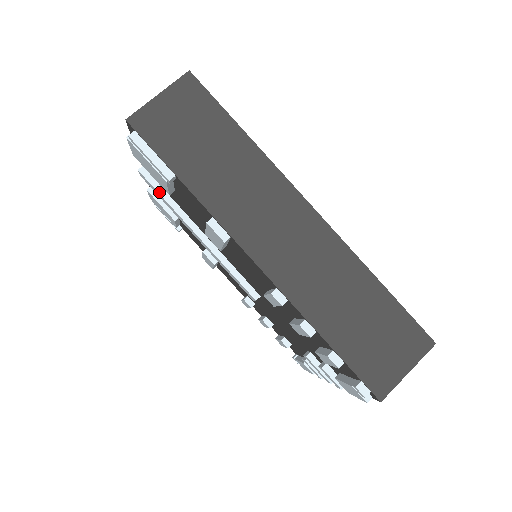
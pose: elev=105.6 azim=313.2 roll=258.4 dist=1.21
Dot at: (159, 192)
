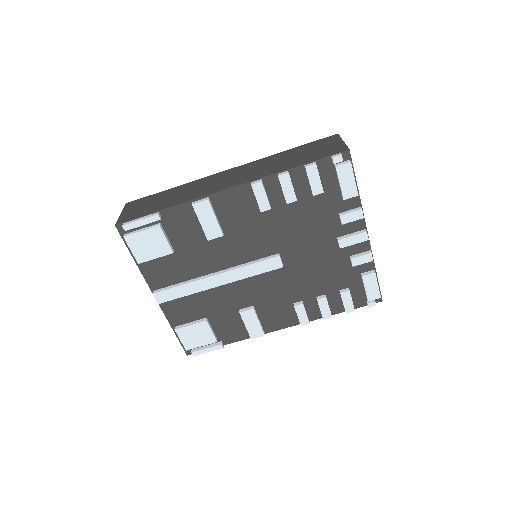
Dot at: (174, 287)
